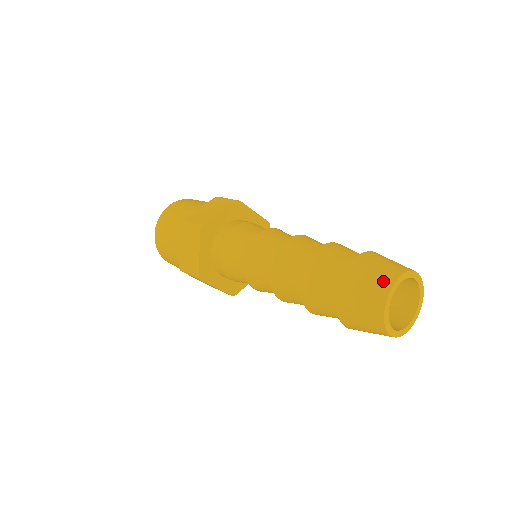
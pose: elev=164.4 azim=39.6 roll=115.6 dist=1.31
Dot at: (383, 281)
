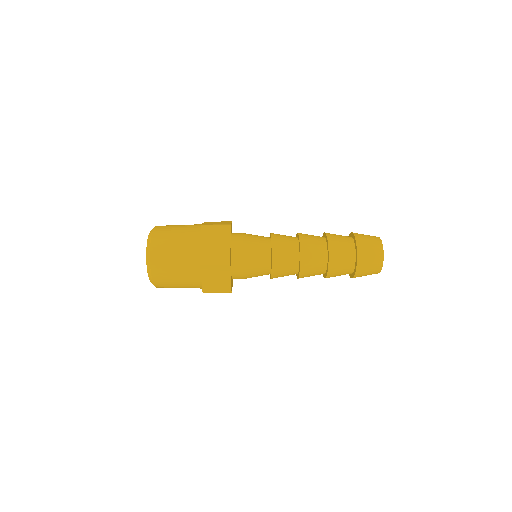
Dot at: (375, 237)
